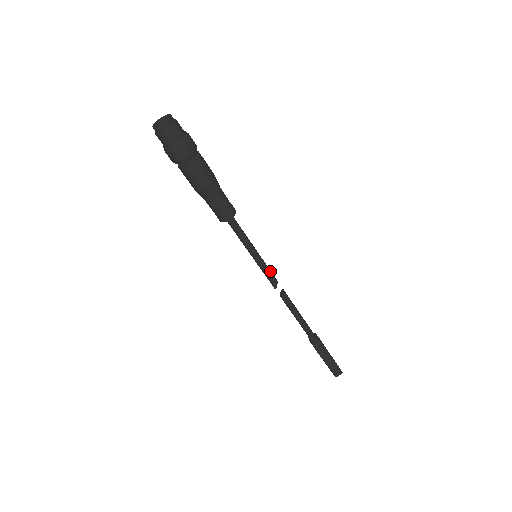
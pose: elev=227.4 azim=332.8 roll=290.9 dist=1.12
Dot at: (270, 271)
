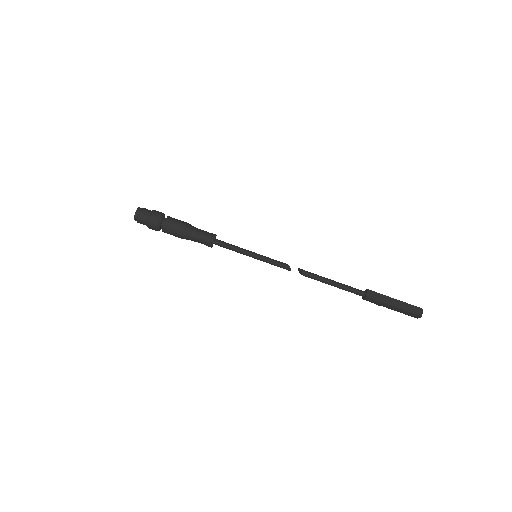
Dot at: (275, 260)
